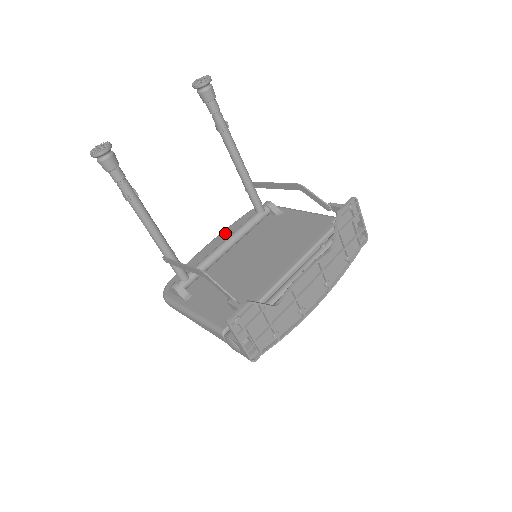
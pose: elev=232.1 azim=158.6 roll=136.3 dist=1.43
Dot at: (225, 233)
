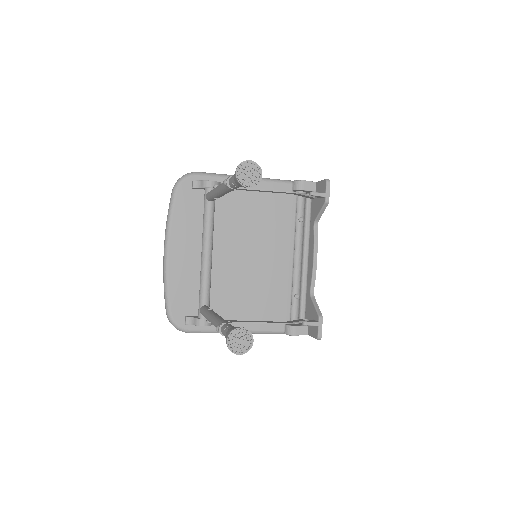
Dot at: (177, 231)
